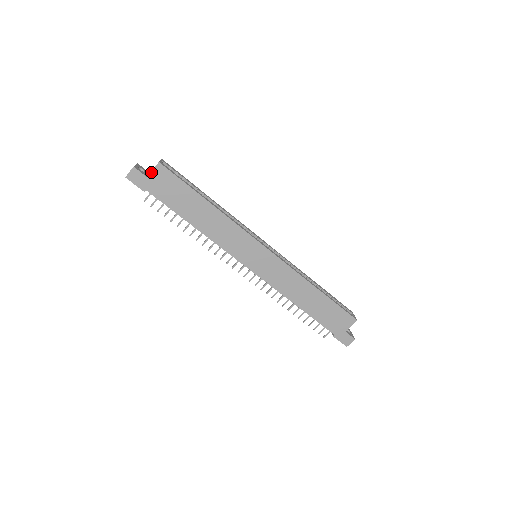
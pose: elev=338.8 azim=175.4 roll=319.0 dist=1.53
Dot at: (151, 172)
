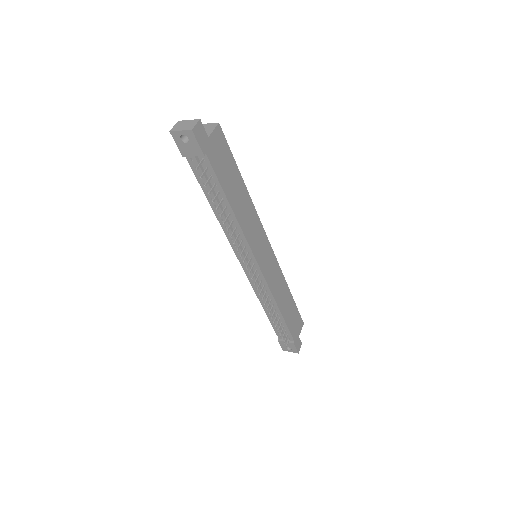
Dot at: (212, 132)
